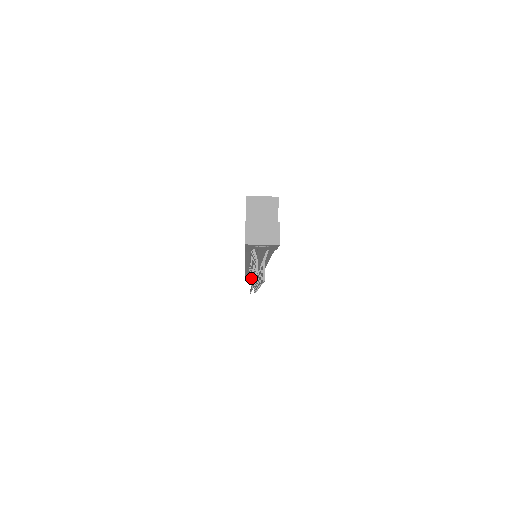
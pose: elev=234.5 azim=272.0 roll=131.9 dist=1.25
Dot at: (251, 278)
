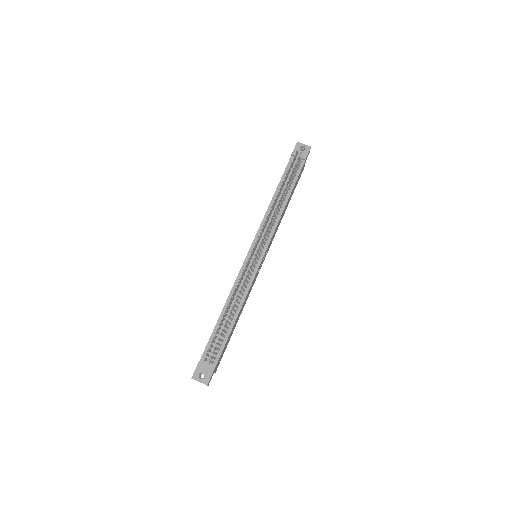
Dot at: occluded
